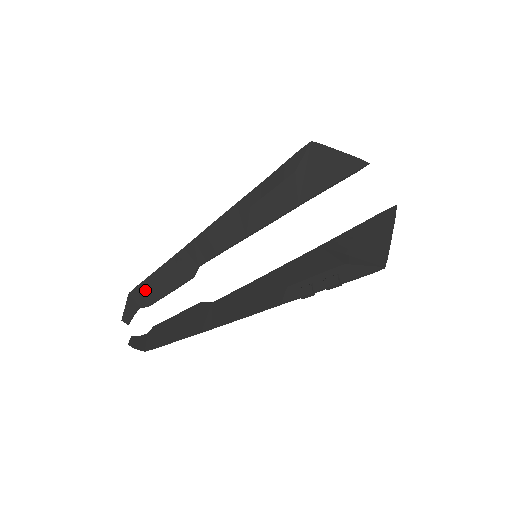
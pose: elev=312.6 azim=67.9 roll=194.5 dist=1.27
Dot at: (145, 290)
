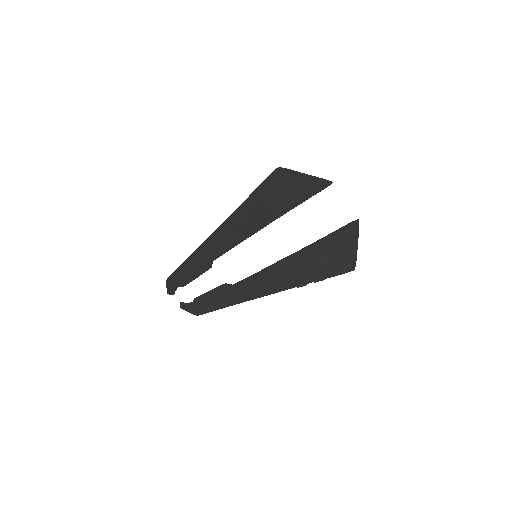
Dot at: (177, 278)
